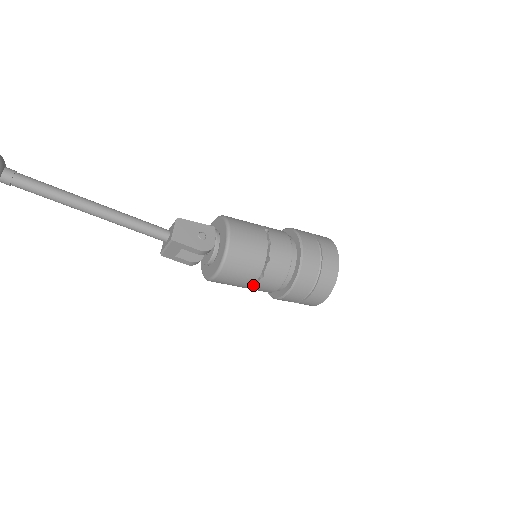
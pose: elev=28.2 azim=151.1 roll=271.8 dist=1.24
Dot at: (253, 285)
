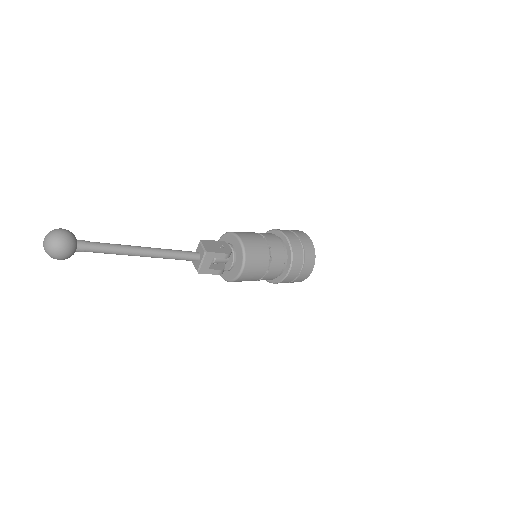
Dot at: (266, 272)
